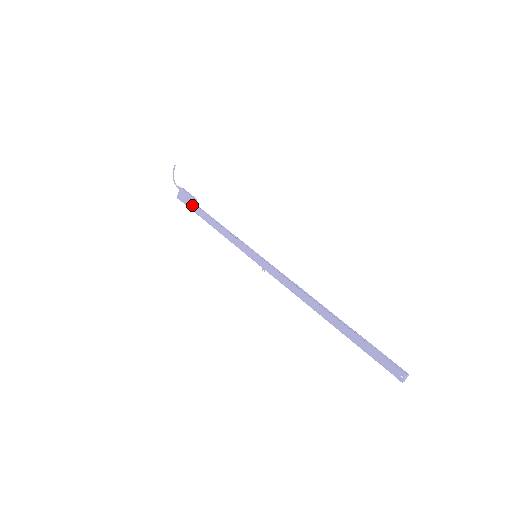
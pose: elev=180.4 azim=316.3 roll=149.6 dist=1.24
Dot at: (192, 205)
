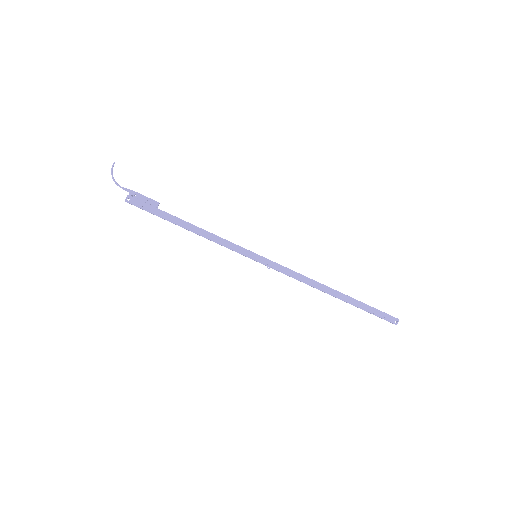
Dot at: (156, 209)
